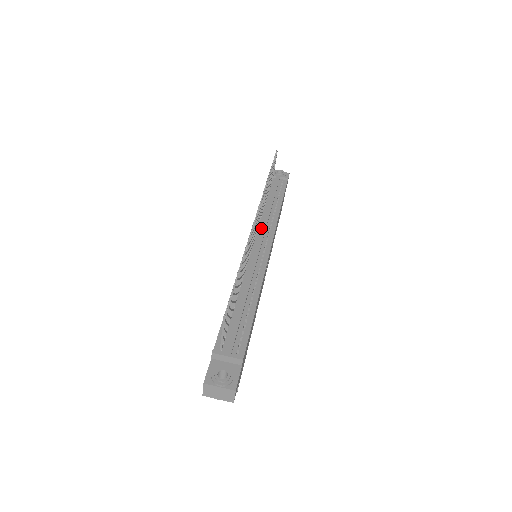
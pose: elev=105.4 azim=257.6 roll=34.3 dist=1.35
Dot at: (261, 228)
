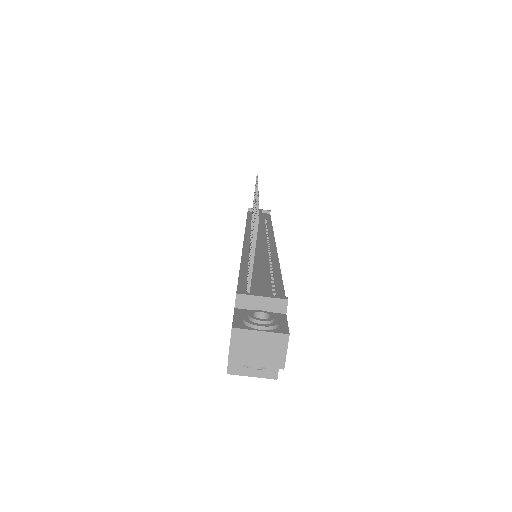
Dot at: occluded
